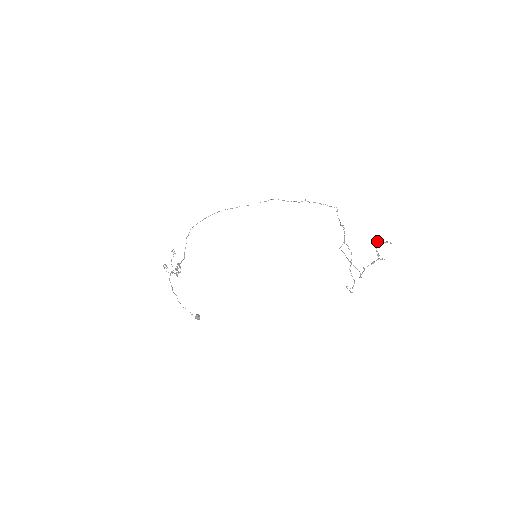
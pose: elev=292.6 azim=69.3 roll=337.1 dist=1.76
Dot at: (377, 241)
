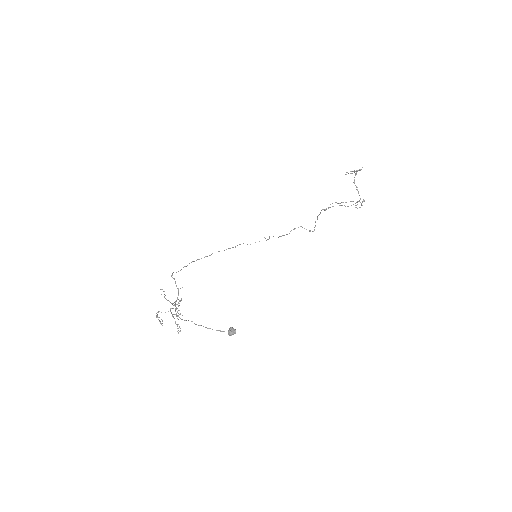
Dot at: (345, 174)
